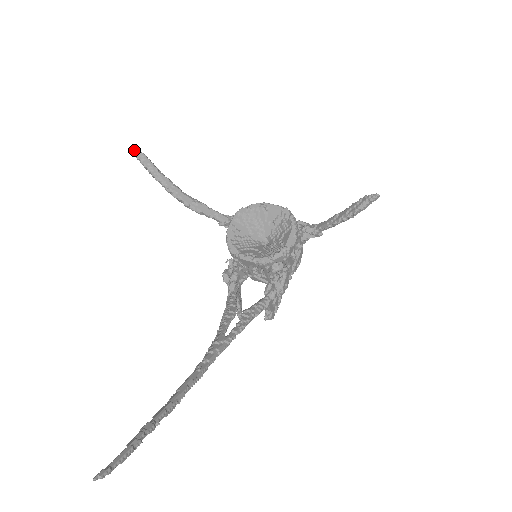
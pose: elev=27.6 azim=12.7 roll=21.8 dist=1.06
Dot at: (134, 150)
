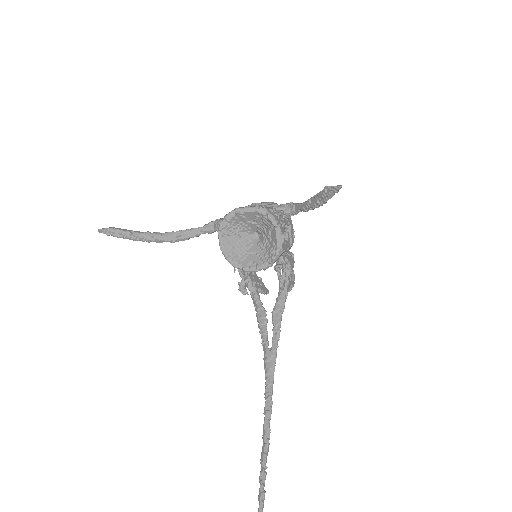
Dot at: (100, 231)
